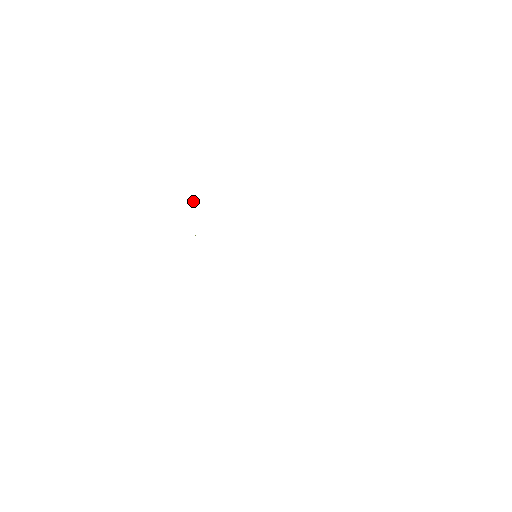
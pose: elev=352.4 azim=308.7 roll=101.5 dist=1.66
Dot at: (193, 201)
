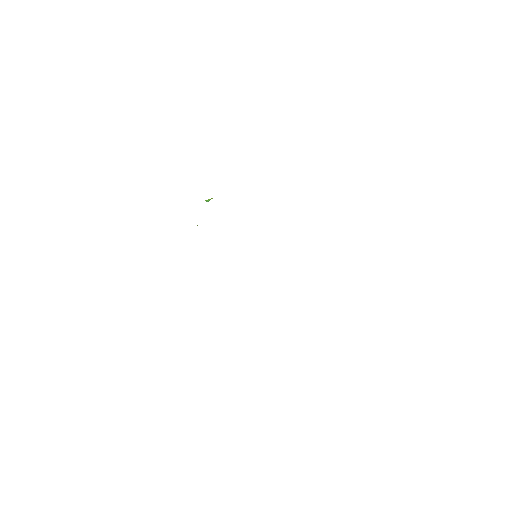
Dot at: occluded
